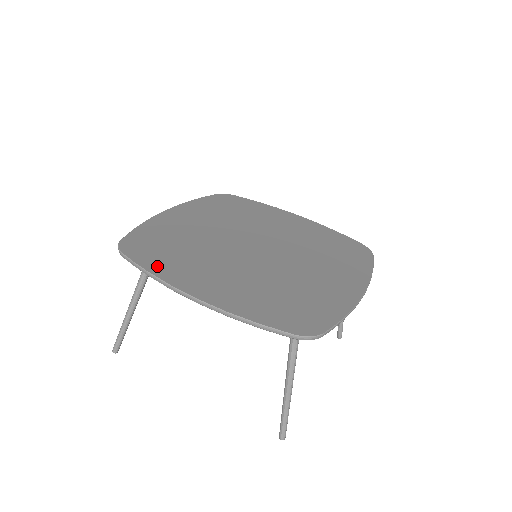
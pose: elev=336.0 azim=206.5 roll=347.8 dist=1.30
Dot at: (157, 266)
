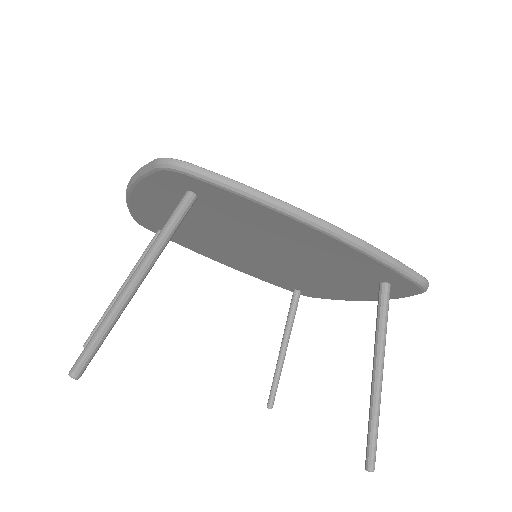
Dot at: occluded
